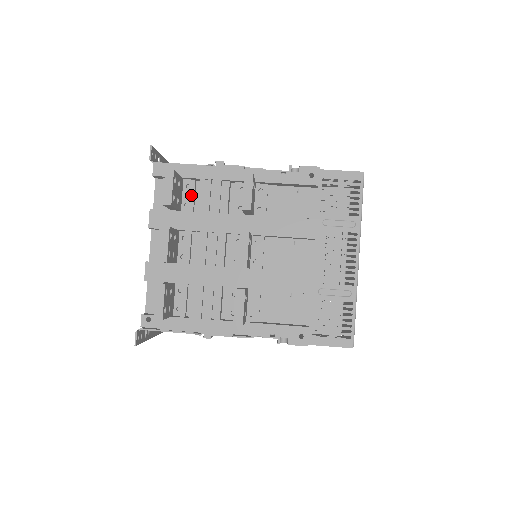
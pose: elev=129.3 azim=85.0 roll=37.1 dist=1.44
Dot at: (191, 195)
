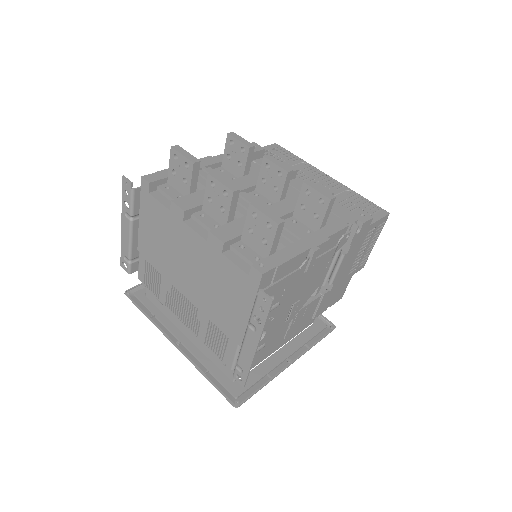
Dot at: occluded
